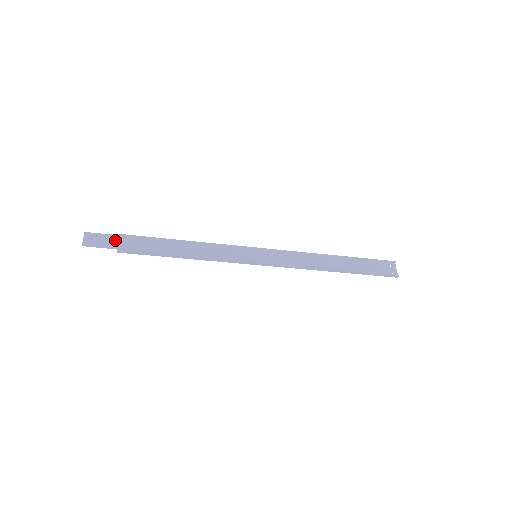
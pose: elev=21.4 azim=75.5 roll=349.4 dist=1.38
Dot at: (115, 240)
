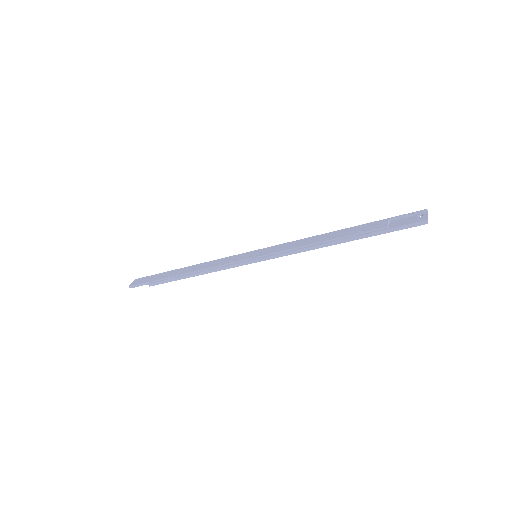
Dot at: (150, 278)
